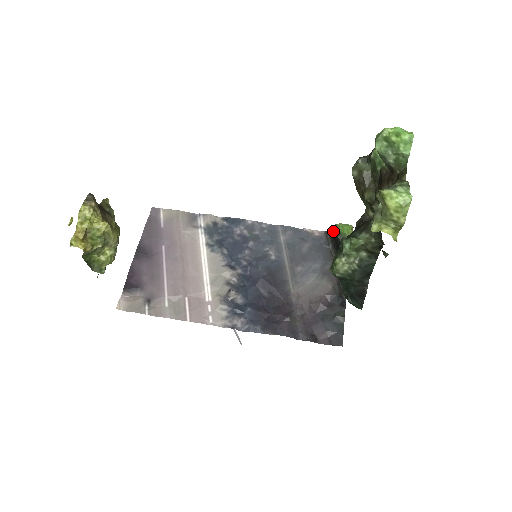
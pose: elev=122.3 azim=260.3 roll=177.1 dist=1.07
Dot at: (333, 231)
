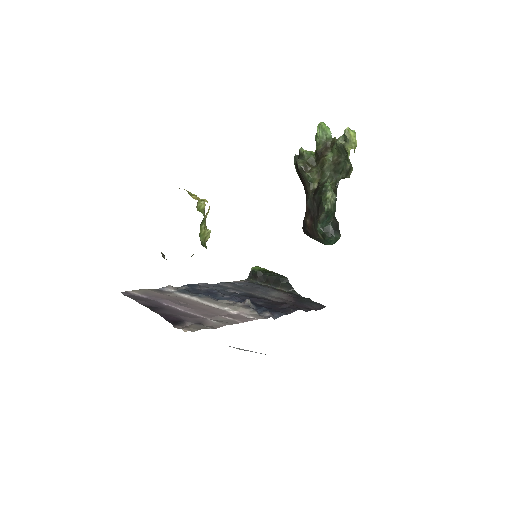
Dot at: (252, 274)
